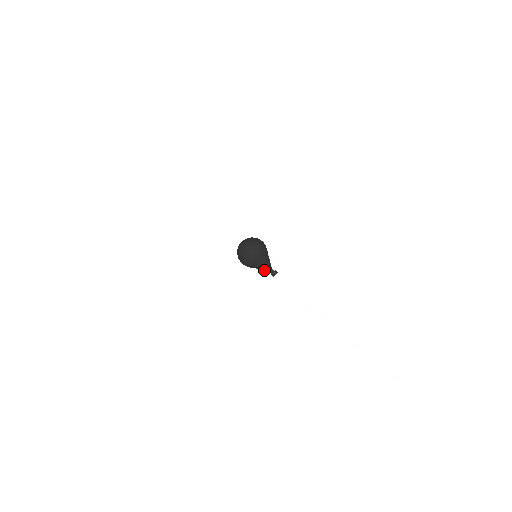
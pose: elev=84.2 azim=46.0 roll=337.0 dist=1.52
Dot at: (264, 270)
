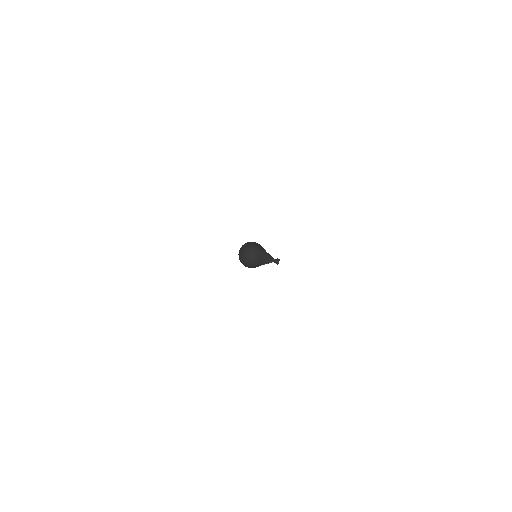
Dot at: (268, 263)
